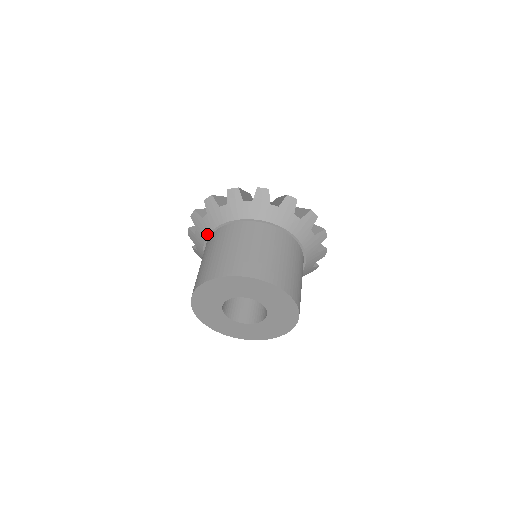
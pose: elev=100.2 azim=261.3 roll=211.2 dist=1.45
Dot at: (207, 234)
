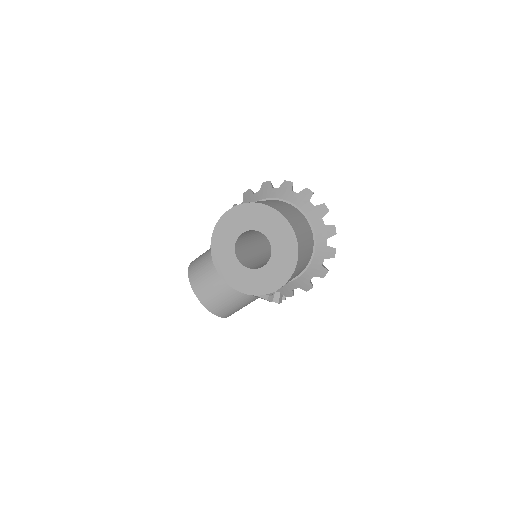
Dot at: (266, 198)
